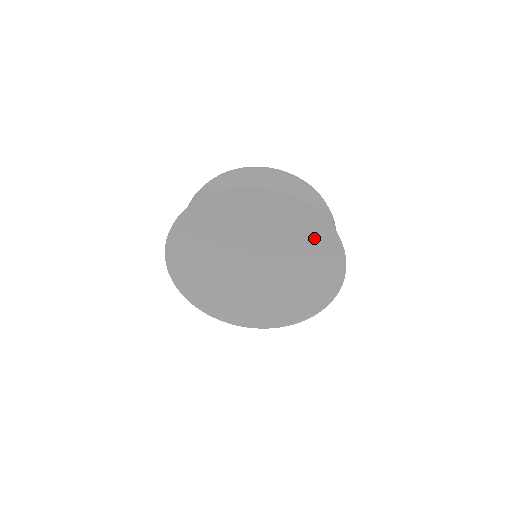
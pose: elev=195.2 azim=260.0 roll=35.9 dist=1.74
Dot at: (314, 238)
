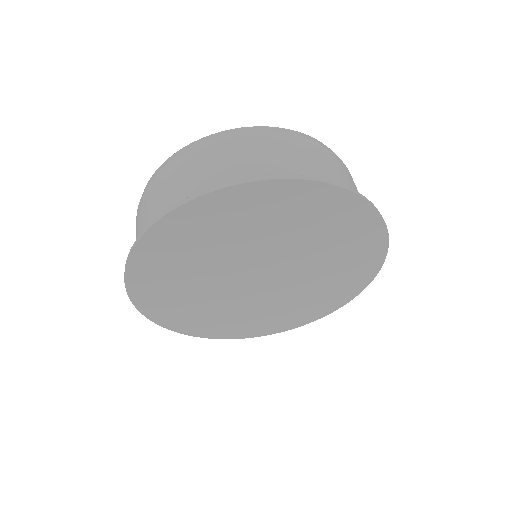
Dot at: (356, 266)
